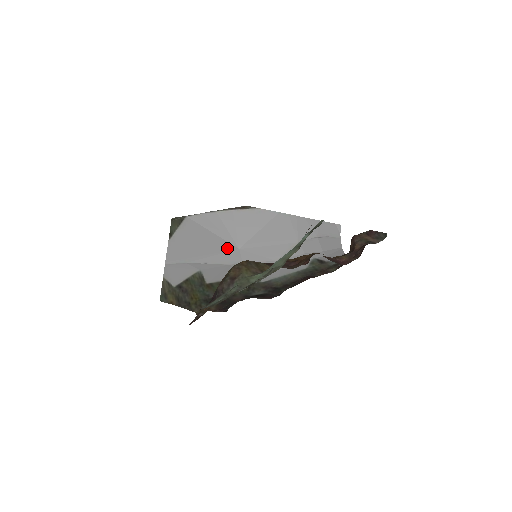
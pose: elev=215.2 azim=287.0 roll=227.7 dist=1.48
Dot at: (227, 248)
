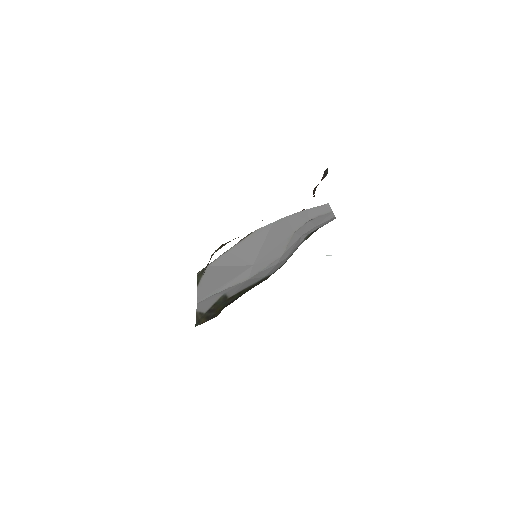
Dot at: (243, 270)
